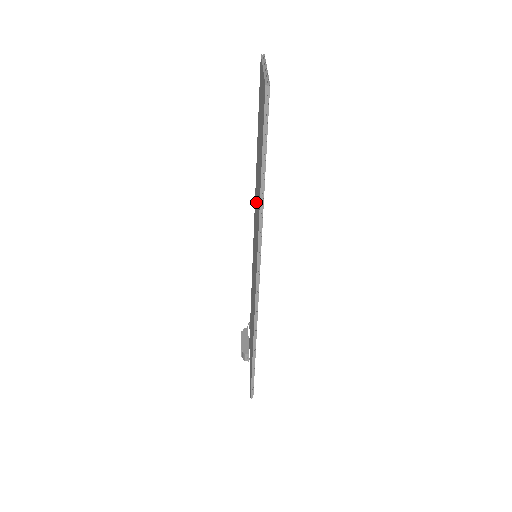
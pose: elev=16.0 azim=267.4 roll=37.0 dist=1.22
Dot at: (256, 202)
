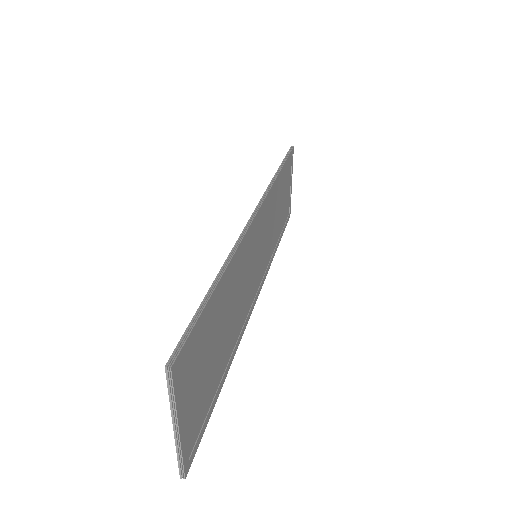
Dot at: occluded
